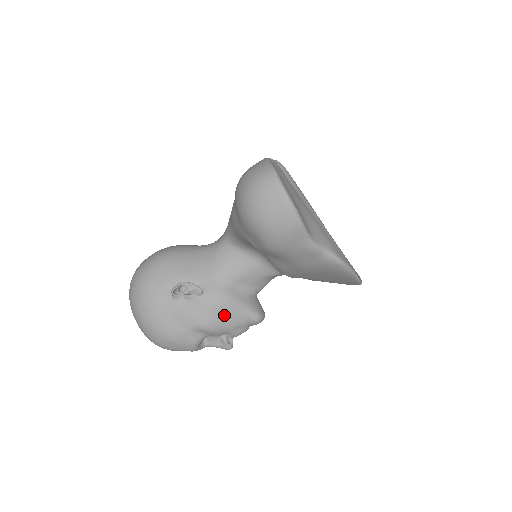
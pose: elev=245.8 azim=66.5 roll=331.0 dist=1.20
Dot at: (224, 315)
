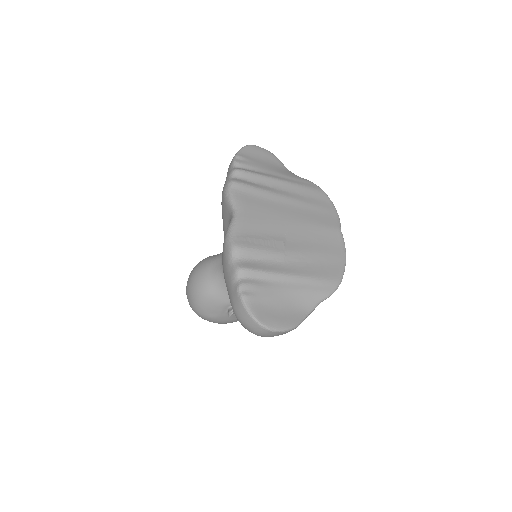
Dot at: occluded
